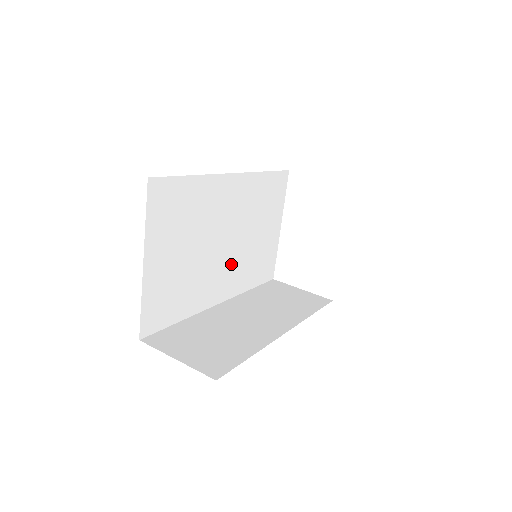
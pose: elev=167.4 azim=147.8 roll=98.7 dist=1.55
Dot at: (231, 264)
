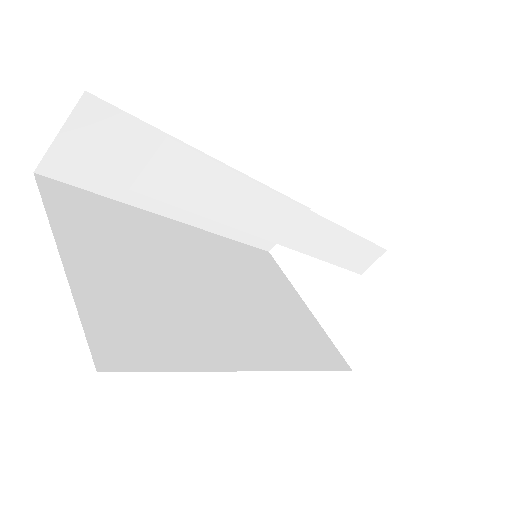
Dot at: (249, 321)
